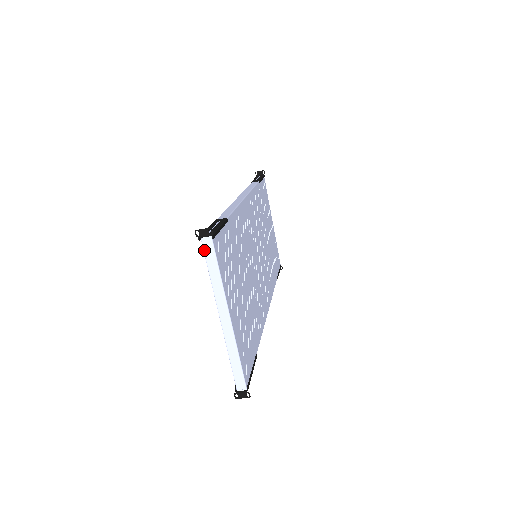
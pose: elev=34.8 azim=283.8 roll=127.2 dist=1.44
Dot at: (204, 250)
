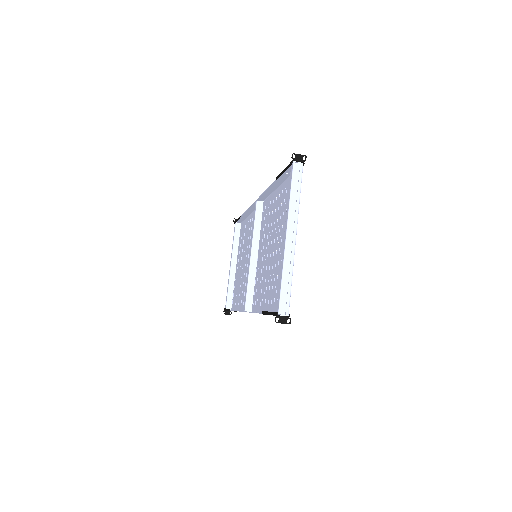
Dot at: (293, 172)
